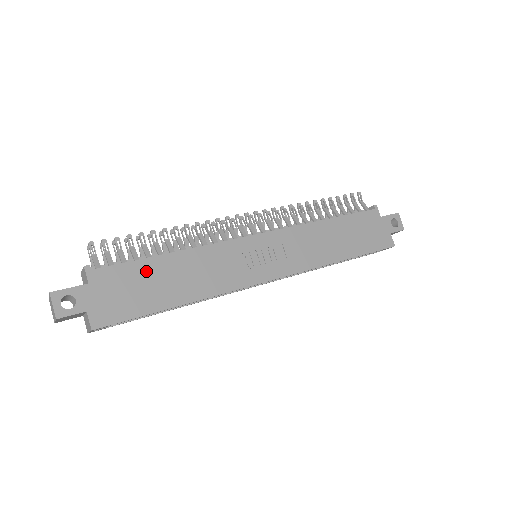
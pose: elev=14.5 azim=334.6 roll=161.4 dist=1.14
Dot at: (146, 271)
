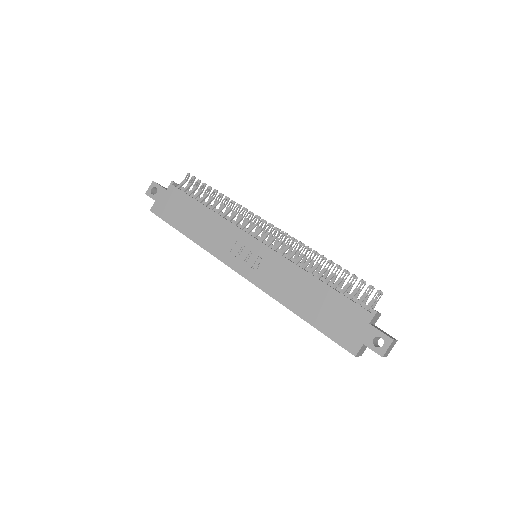
Dot at: (190, 206)
